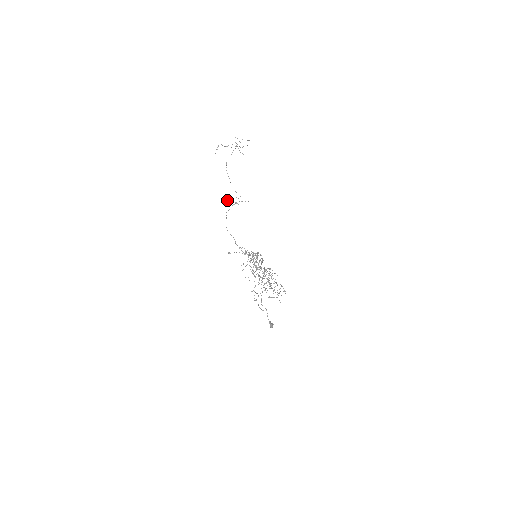
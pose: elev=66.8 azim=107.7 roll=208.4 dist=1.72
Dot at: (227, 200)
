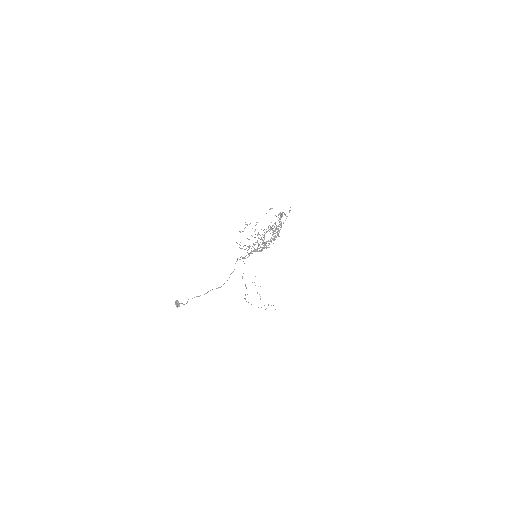
Dot at: occluded
